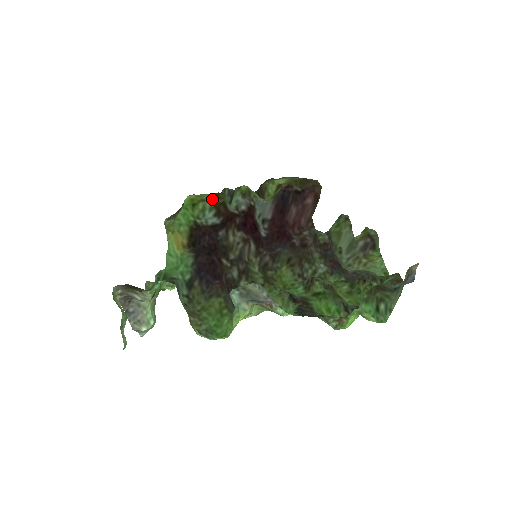
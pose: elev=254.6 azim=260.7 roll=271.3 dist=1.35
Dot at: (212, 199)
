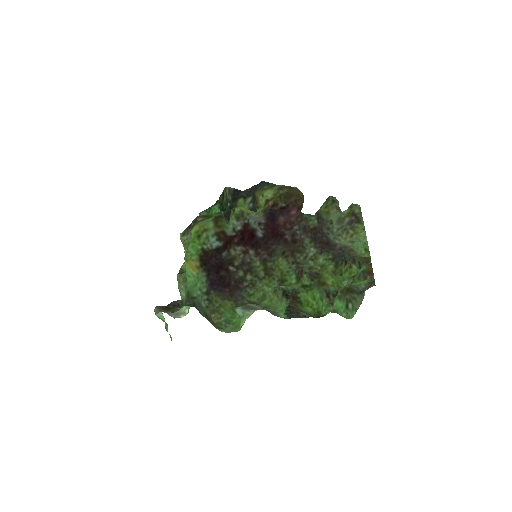
Dot at: (213, 227)
